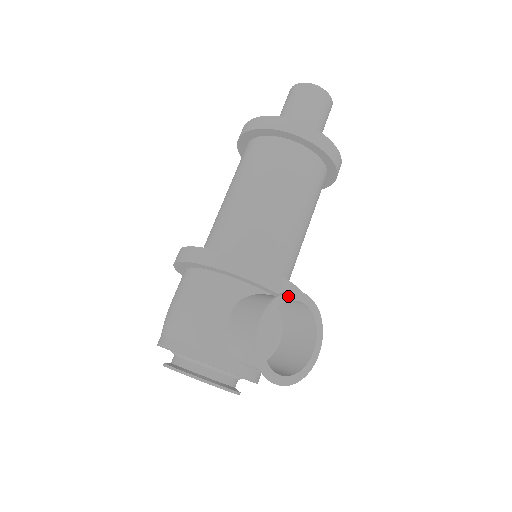
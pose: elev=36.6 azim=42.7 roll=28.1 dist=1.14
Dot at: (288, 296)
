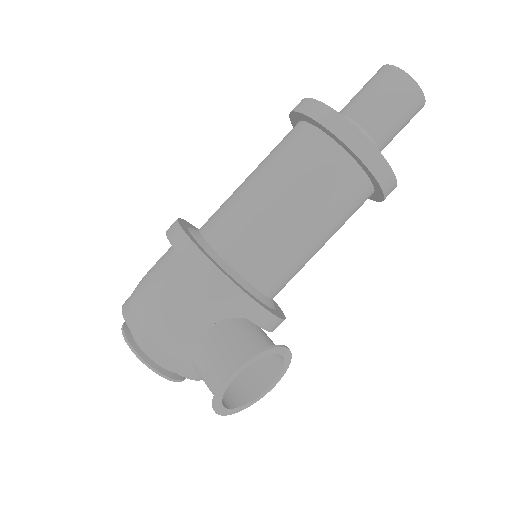
Dot at: (269, 352)
